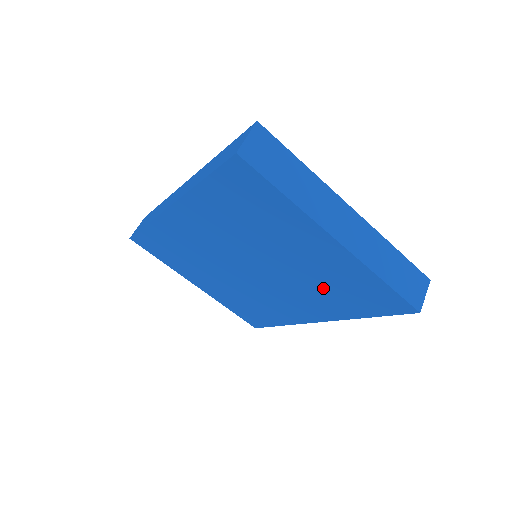
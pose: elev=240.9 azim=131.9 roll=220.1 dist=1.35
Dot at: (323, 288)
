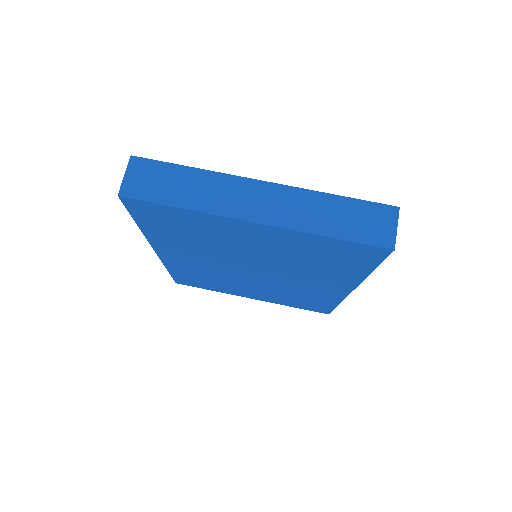
Dot at: (309, 263)
